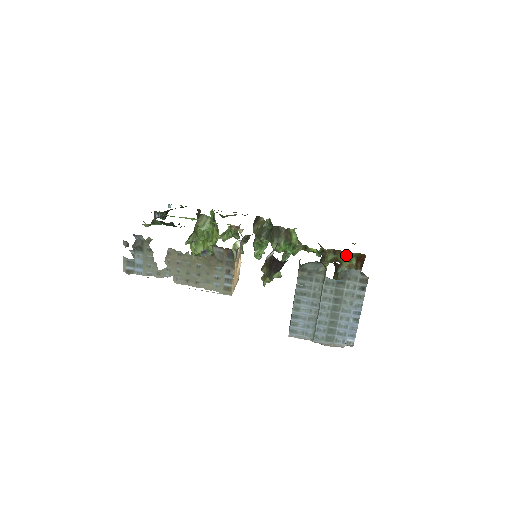
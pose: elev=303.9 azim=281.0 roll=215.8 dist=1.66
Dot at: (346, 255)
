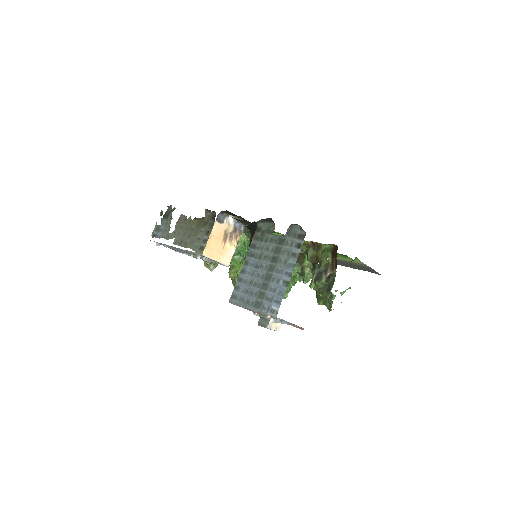
Dot at: (323, 250)
